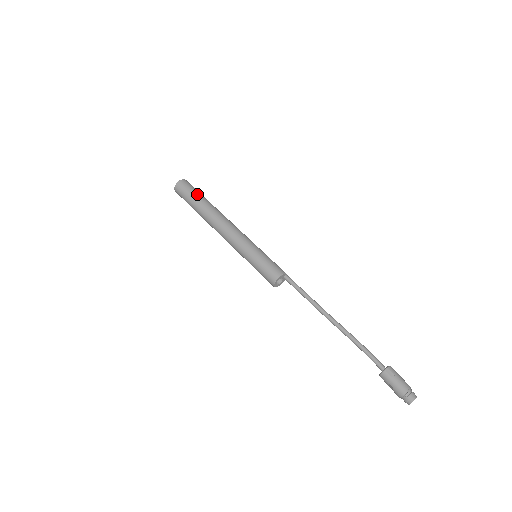
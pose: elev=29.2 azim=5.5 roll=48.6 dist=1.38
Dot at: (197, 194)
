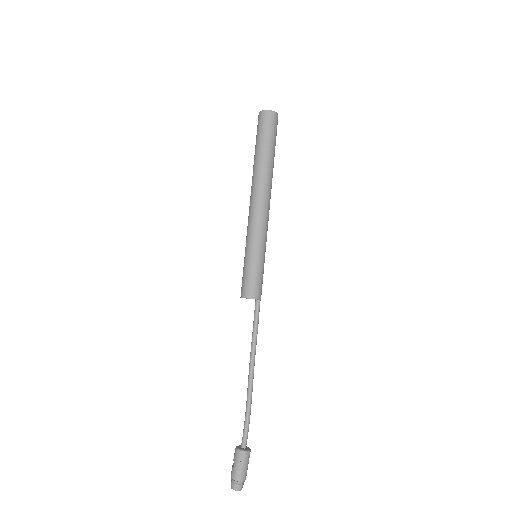
Dot at: (271, 143)
